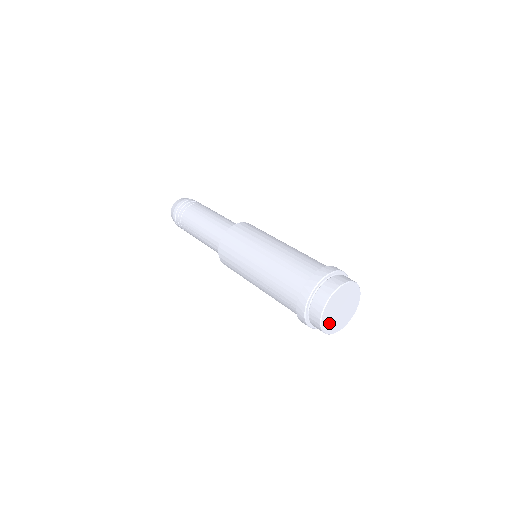
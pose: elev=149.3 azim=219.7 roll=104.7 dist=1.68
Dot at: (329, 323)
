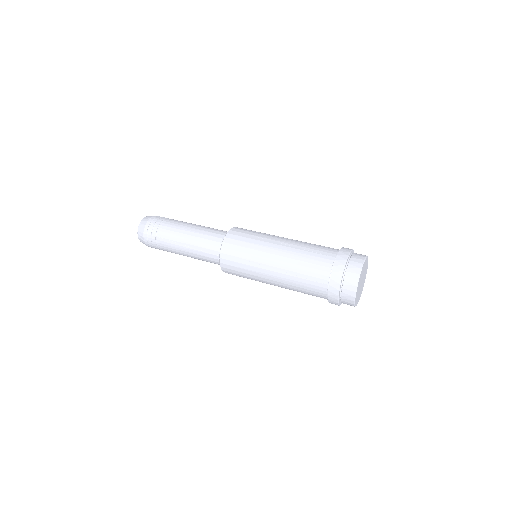
Dot at: (357, 293)
